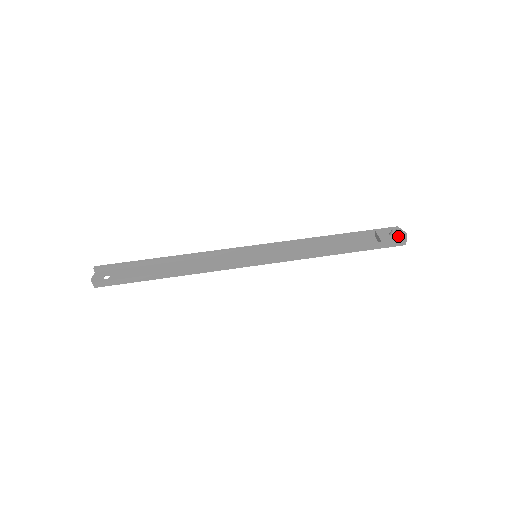
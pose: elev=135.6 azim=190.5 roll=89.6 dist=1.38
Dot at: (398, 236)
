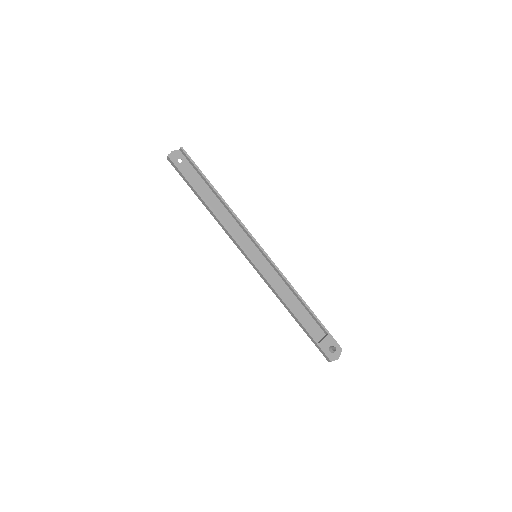
Dot at: (332, 353)
